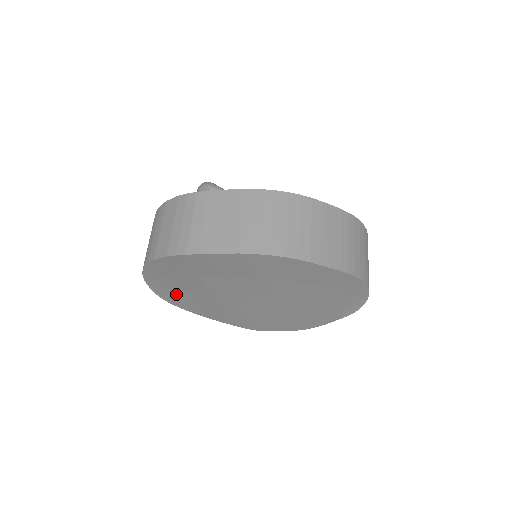
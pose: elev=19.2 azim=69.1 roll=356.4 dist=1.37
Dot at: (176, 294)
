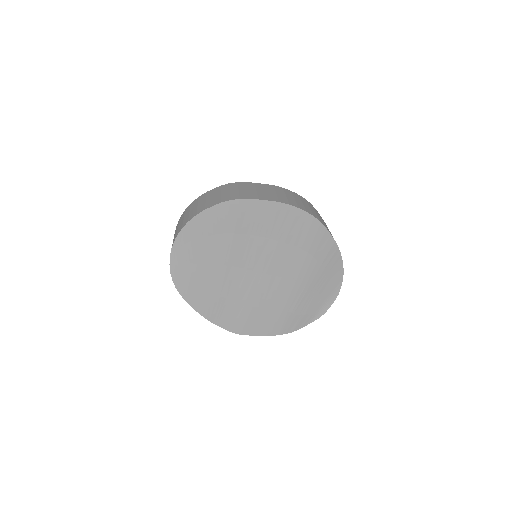
Dot at: (191, 269)
